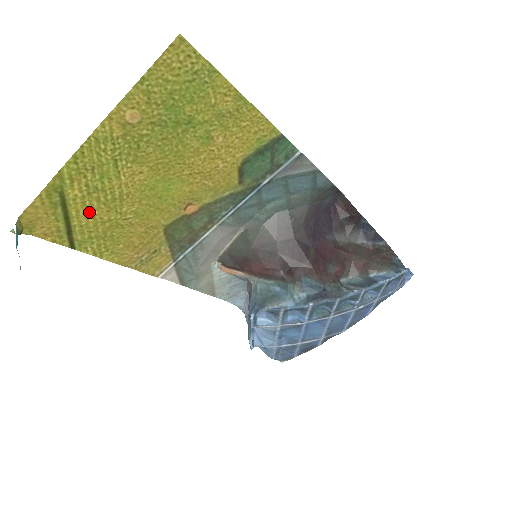
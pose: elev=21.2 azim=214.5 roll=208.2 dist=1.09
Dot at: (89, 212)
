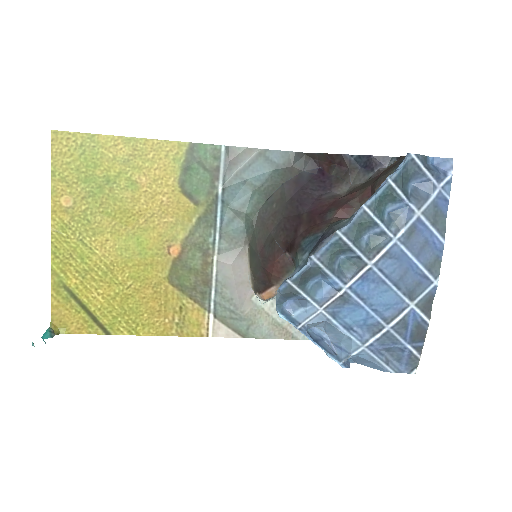
Dot at: (96, 294)
